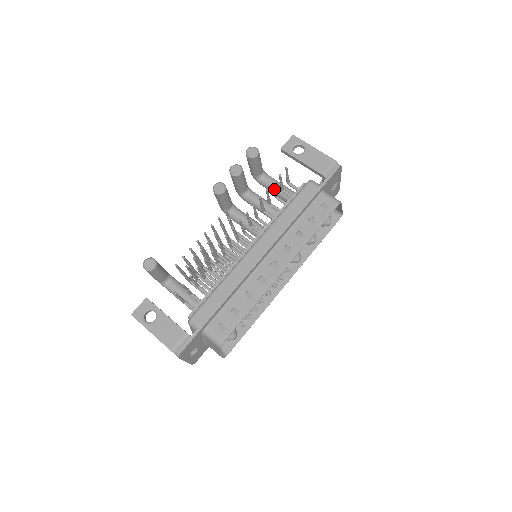
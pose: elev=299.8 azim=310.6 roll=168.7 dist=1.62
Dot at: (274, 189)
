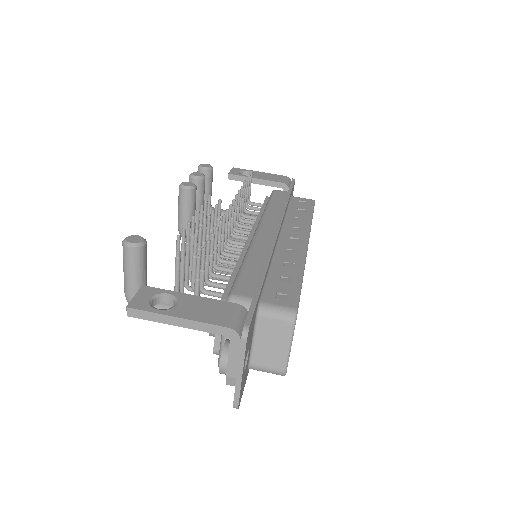
Dot at: (246, 192)
